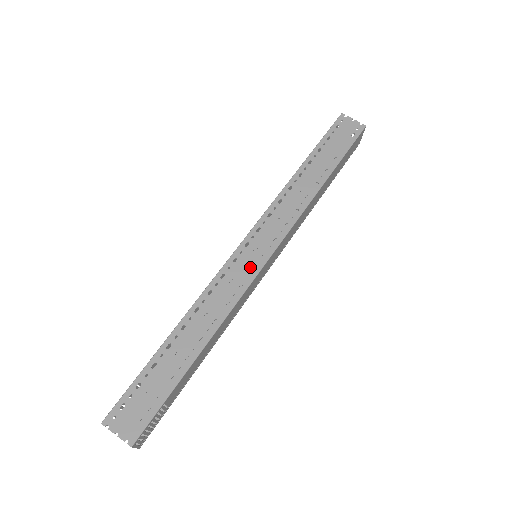
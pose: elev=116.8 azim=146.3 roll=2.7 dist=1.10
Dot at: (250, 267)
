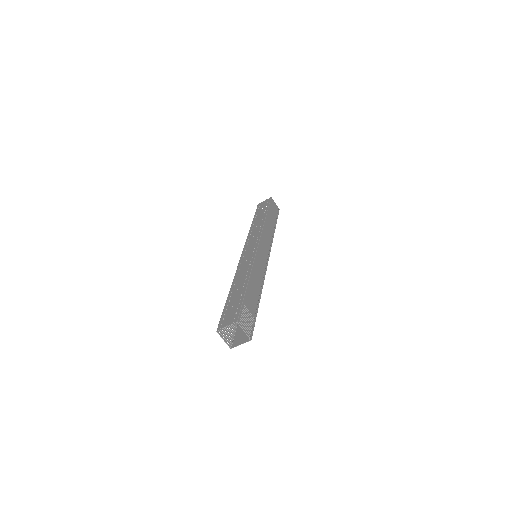
Dot at: (251, 252)
